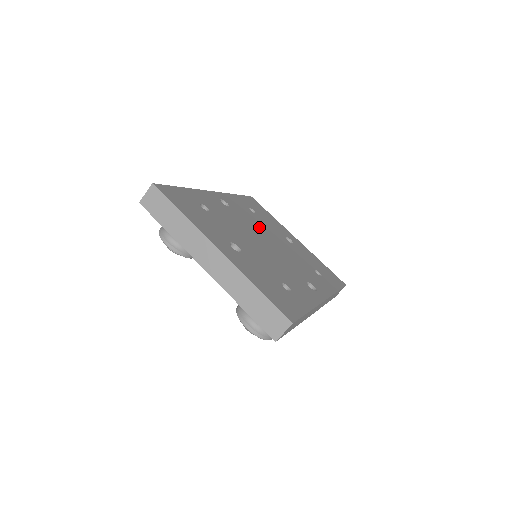
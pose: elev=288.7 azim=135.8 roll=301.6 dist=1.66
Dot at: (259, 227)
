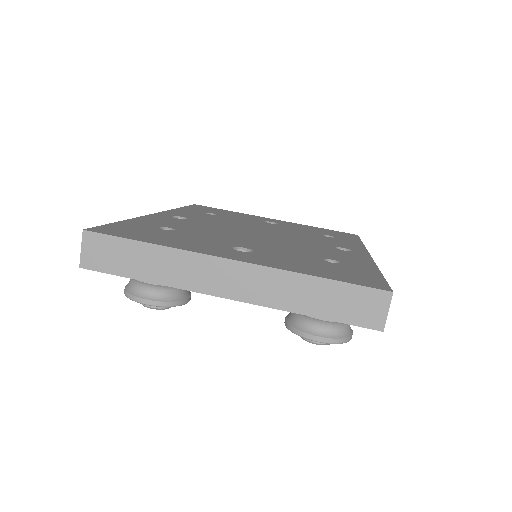
Dot at: (235, 223)
